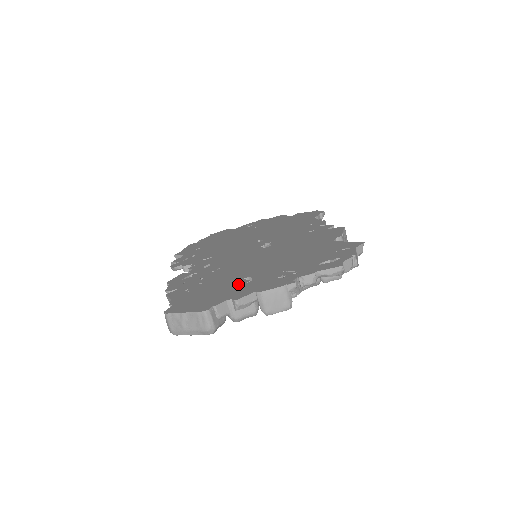
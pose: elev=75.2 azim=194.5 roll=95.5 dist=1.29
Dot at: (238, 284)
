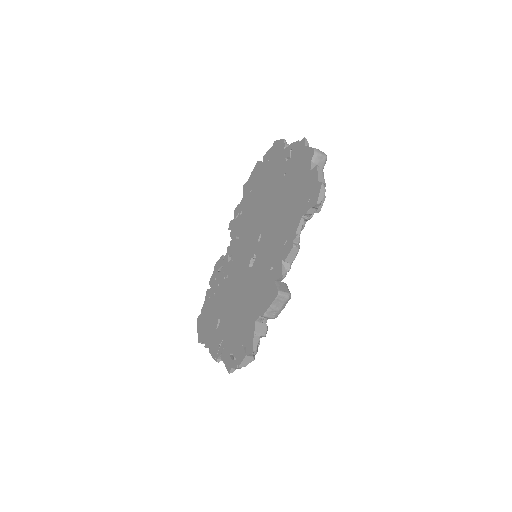
Dot at: (214, 325)
